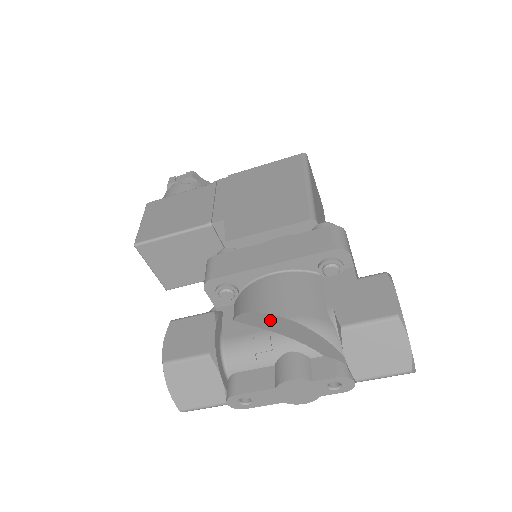
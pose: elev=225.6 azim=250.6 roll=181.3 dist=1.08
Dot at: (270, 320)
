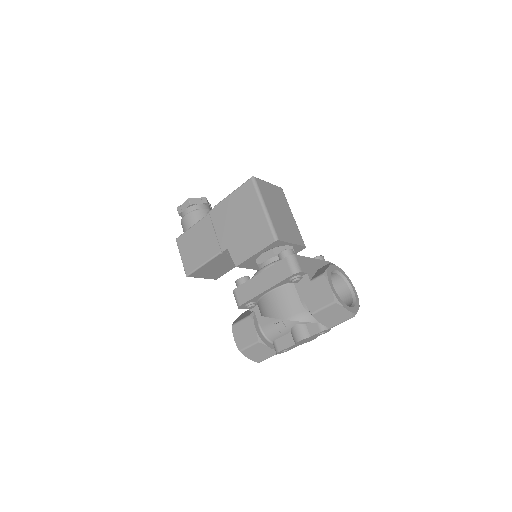
Dot at: occluded
